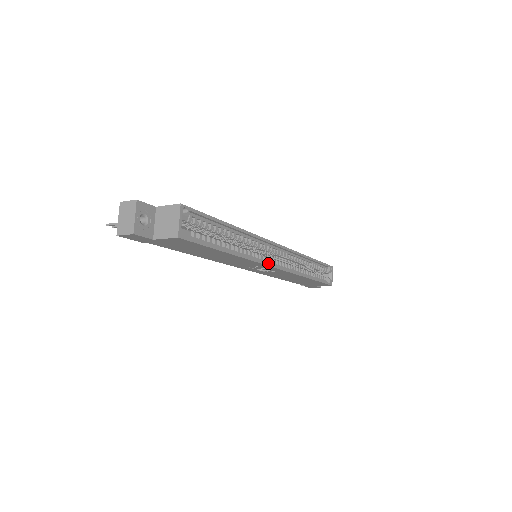
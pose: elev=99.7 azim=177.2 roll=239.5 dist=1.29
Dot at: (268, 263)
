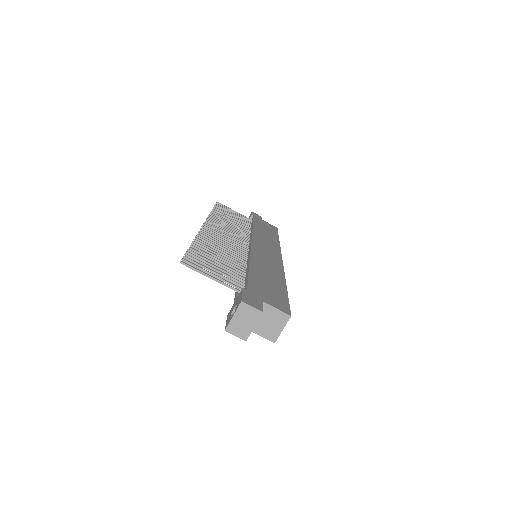
Dot at: occluded
